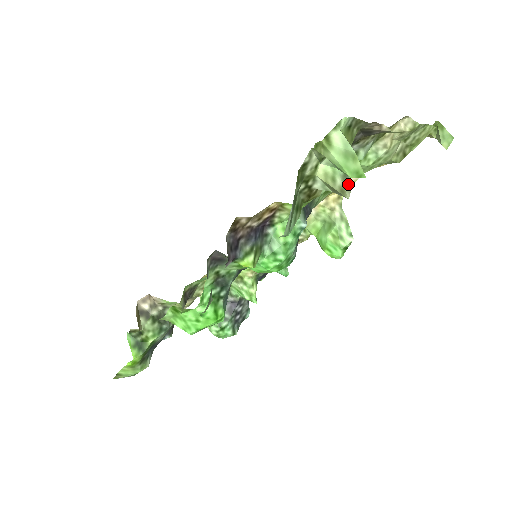
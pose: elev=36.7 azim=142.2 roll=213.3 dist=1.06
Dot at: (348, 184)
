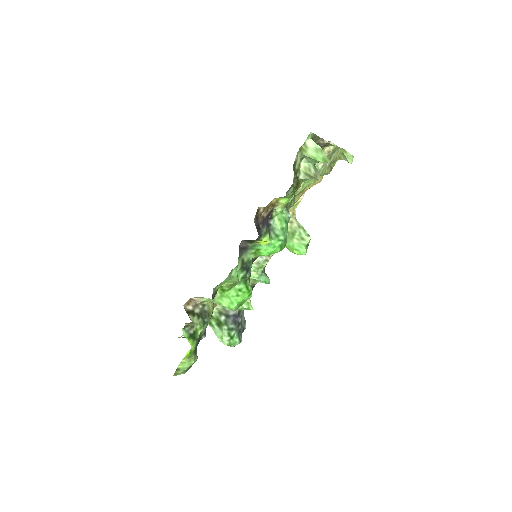
Dot at: (317, 171)
